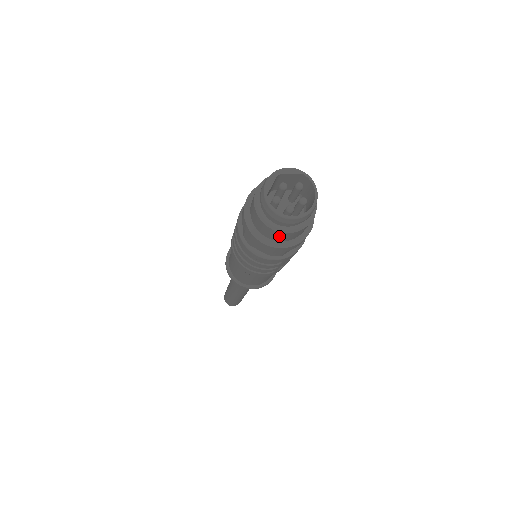
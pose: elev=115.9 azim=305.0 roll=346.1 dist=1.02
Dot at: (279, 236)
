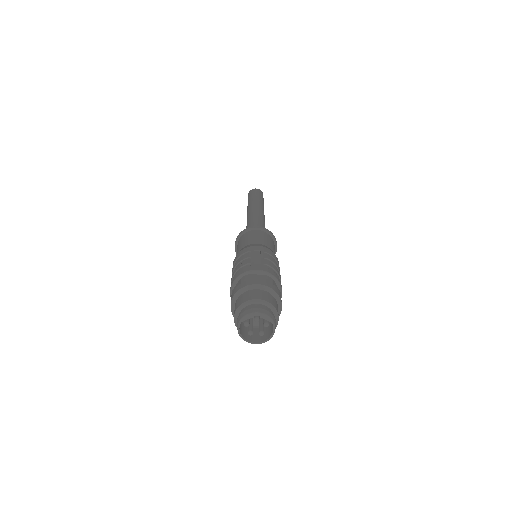
Dot at: occluded
